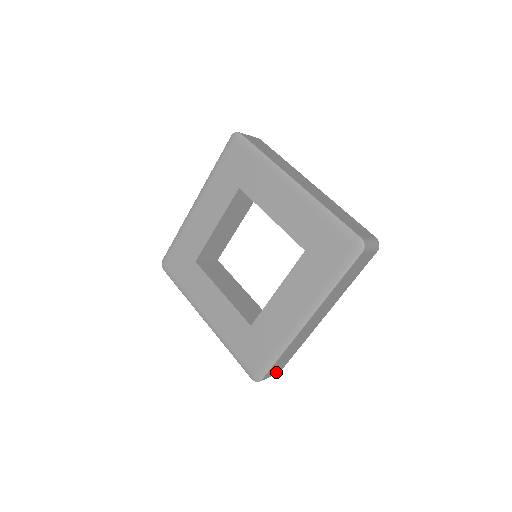
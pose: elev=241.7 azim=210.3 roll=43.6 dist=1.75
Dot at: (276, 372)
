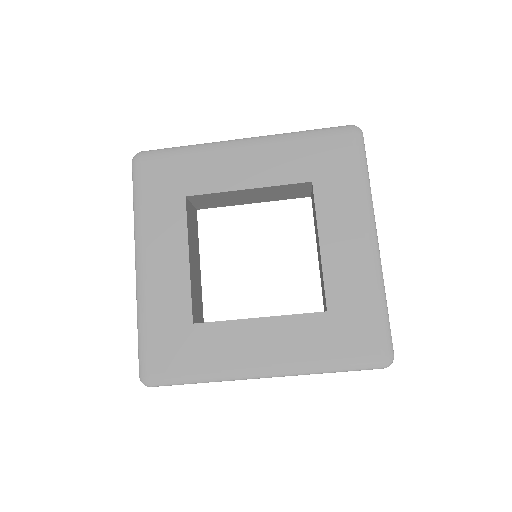
Dot at: occluded
